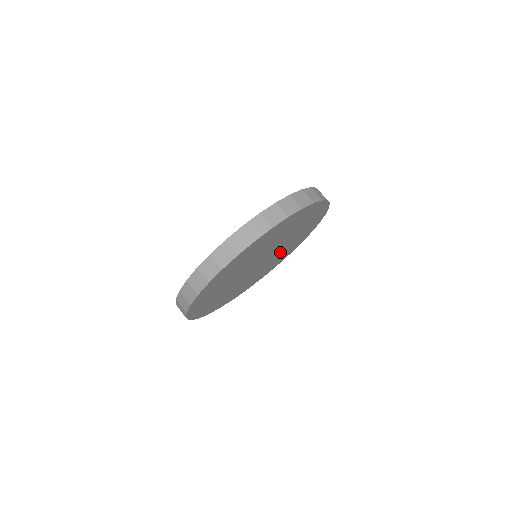
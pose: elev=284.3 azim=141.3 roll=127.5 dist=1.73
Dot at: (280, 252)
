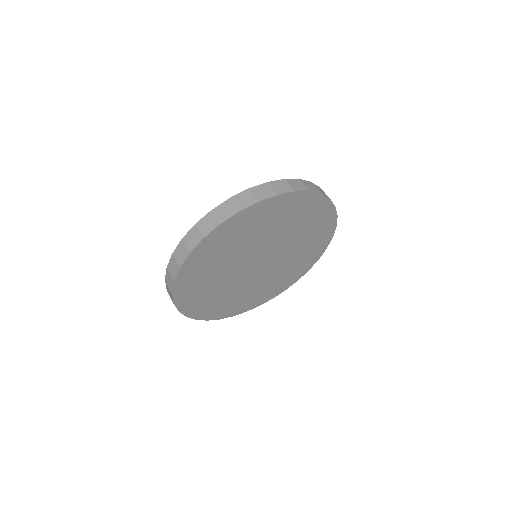
Dot at: (292, 252)
